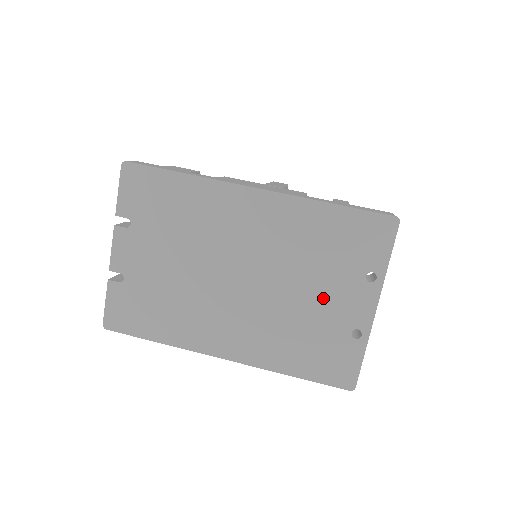
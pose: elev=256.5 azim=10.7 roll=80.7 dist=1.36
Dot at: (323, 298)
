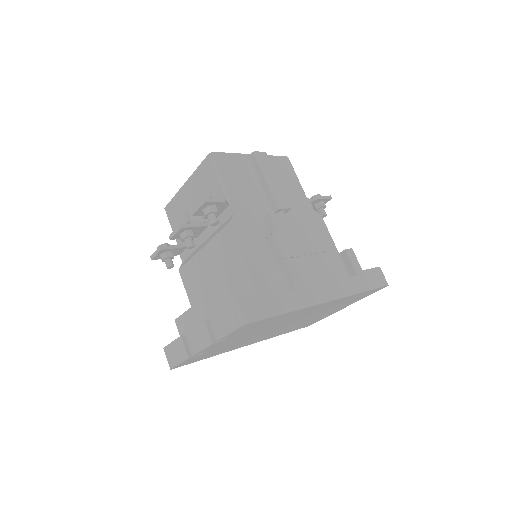
Dot at: occluded
